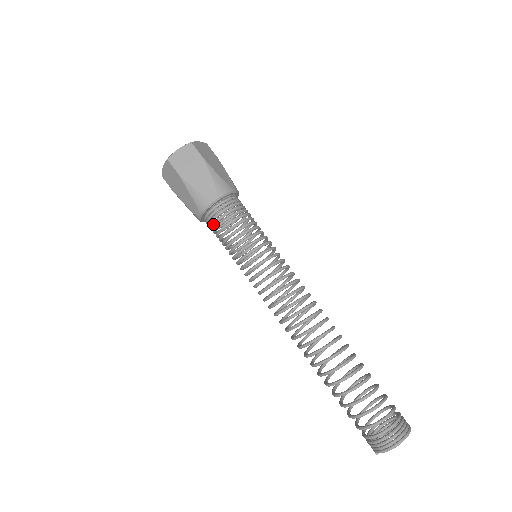
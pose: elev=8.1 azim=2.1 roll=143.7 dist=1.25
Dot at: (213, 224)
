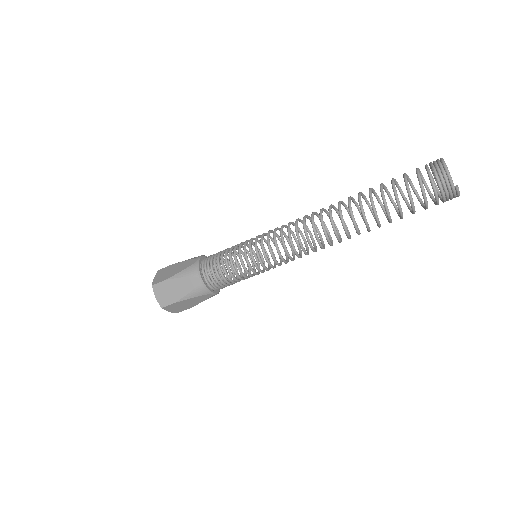
Dot at: (211, 271)
